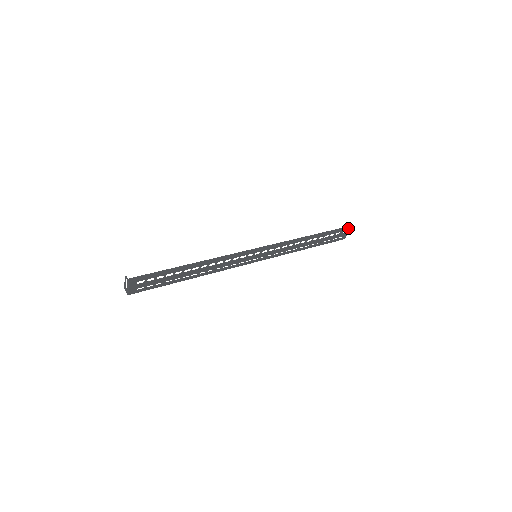
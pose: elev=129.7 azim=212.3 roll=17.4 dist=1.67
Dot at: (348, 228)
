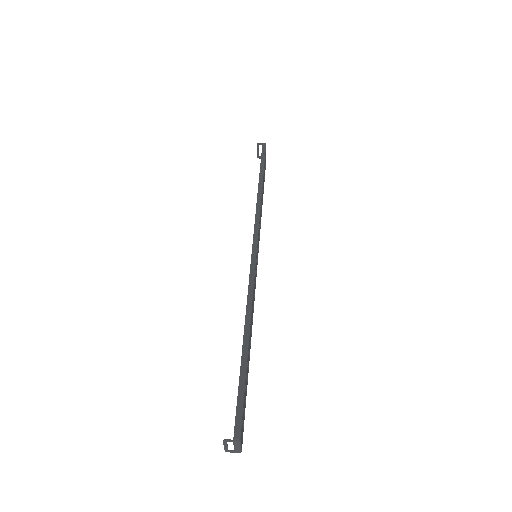
Dot at: (265, 145)
